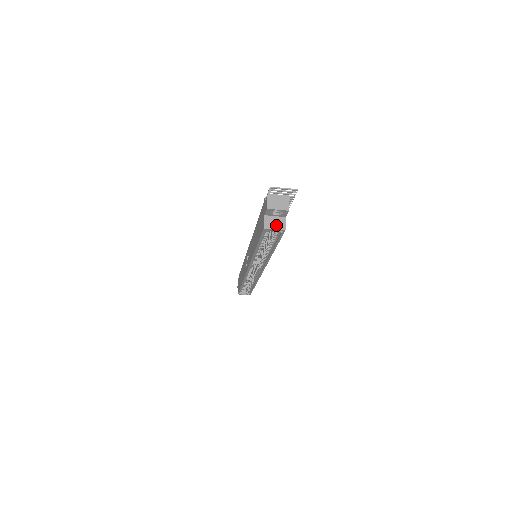
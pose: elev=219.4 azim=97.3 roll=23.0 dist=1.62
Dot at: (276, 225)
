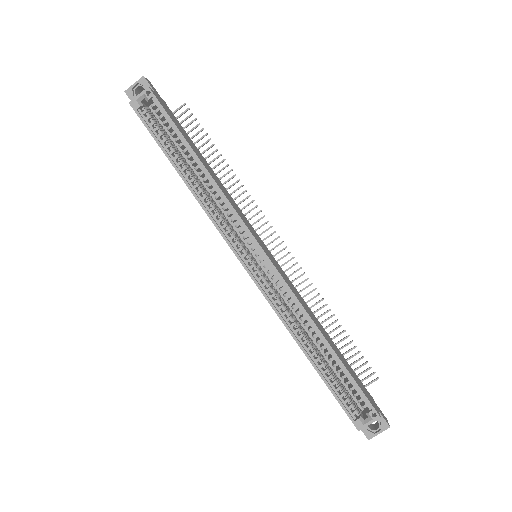
Dot at: (142, 95)
